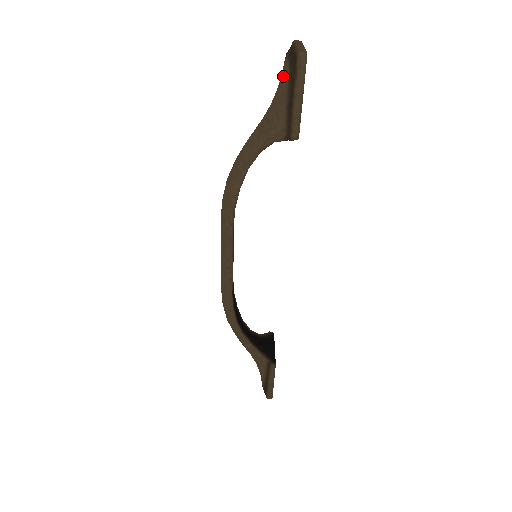
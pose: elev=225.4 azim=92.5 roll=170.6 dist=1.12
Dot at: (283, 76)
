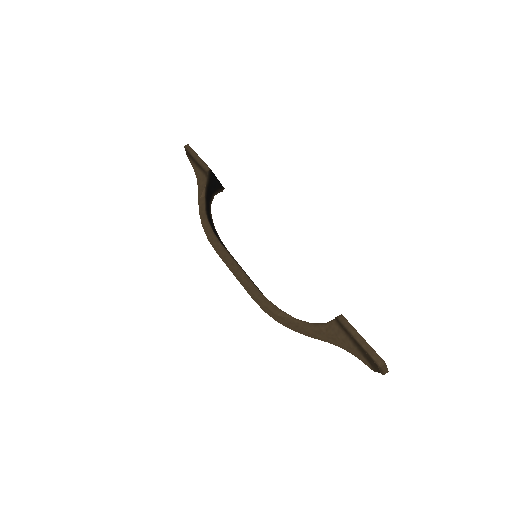
Dot at: occluded
